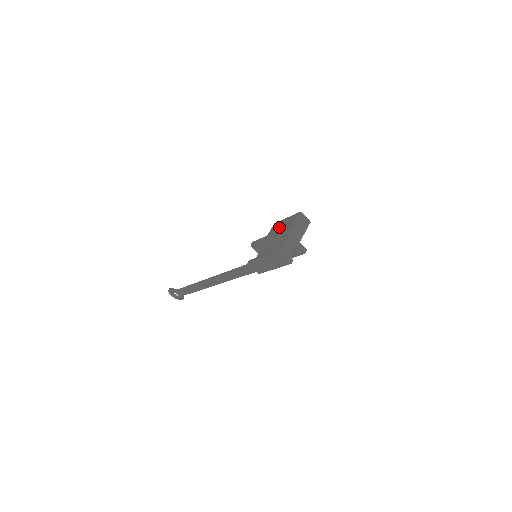
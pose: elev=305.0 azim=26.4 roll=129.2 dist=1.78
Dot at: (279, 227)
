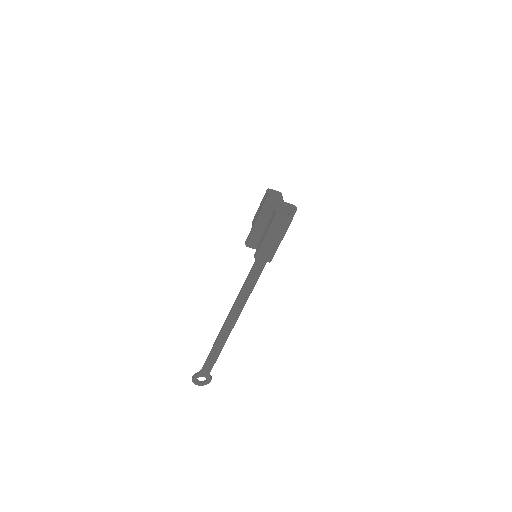
Dot at: occluded
